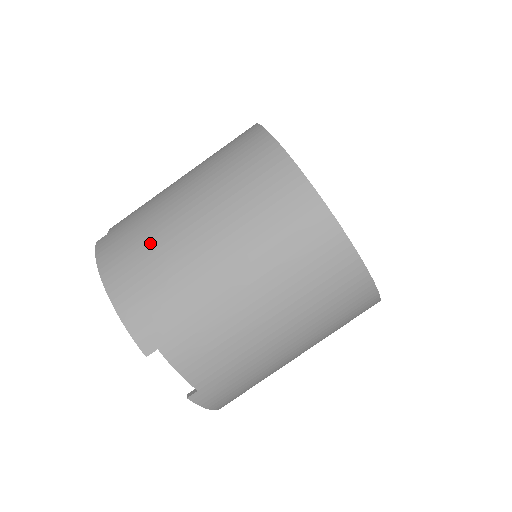
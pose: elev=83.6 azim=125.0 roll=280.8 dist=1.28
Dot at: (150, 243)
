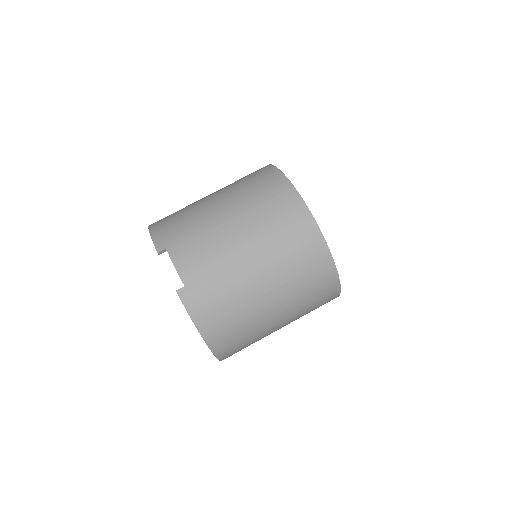
Dot at: (183, 208)
